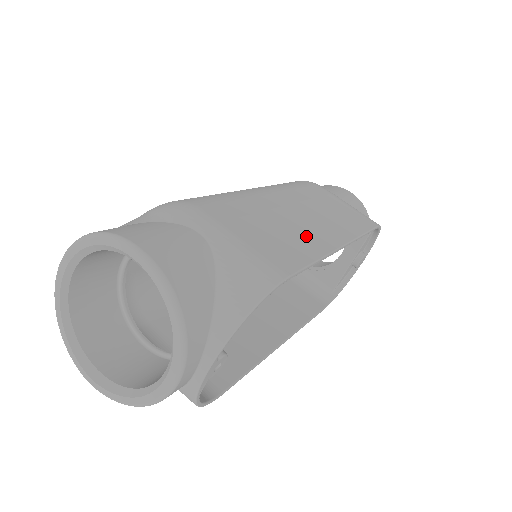
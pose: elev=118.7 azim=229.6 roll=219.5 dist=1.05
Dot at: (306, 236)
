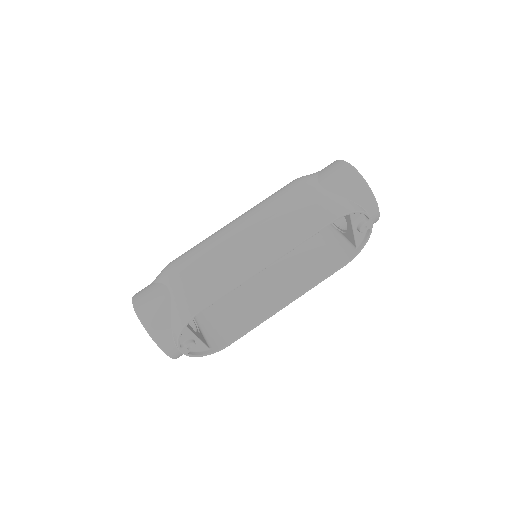
Dot at: (237, 268)
